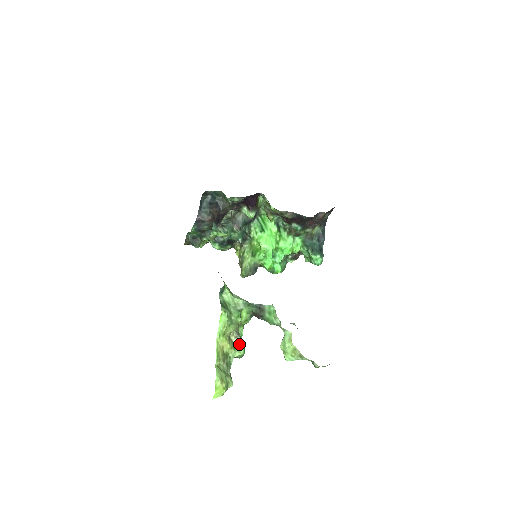
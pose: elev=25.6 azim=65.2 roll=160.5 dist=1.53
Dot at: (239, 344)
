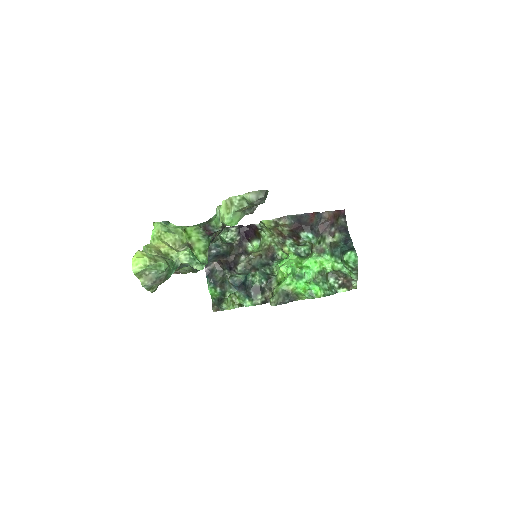
Dot at: occluded
